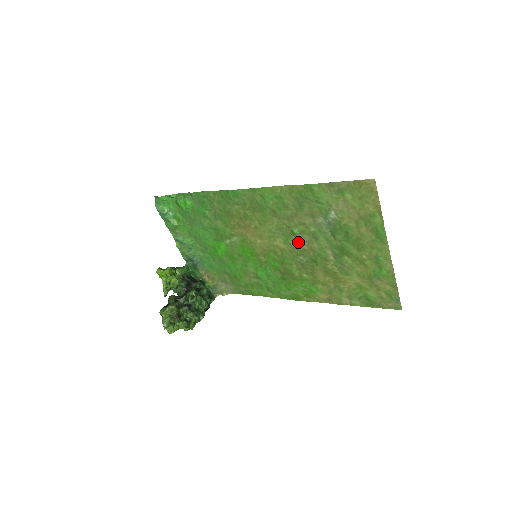
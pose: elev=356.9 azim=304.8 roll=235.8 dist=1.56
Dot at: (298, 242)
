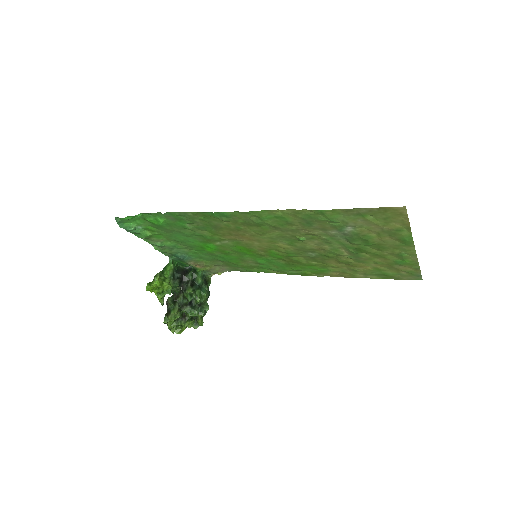
Dot at: (305, 244)
